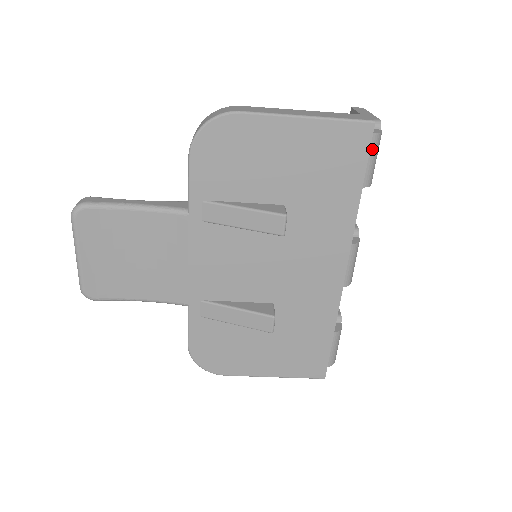
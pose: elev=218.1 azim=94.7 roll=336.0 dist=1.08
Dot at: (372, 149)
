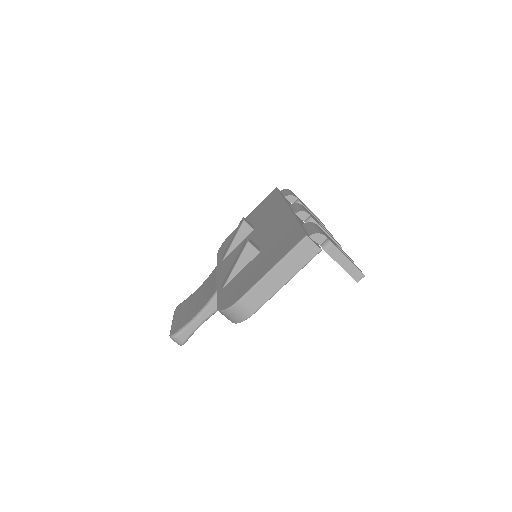
Dot at: occluded
